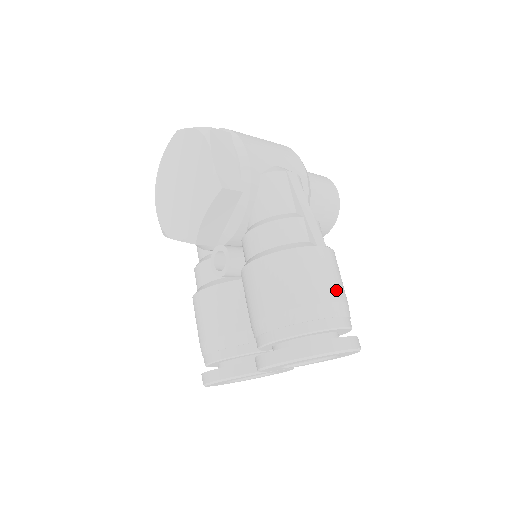
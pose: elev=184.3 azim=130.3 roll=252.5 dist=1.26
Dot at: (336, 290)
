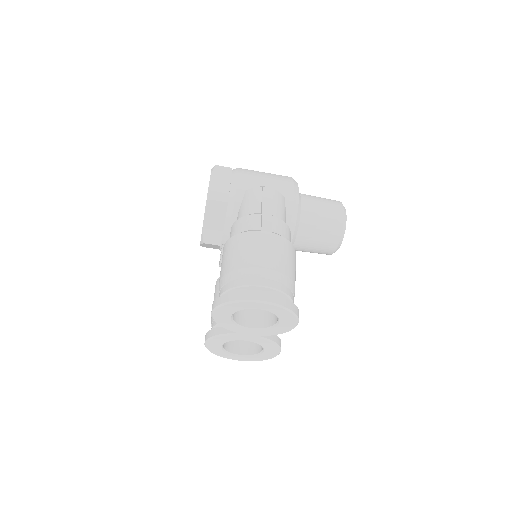
Dot at: (269, 261)
